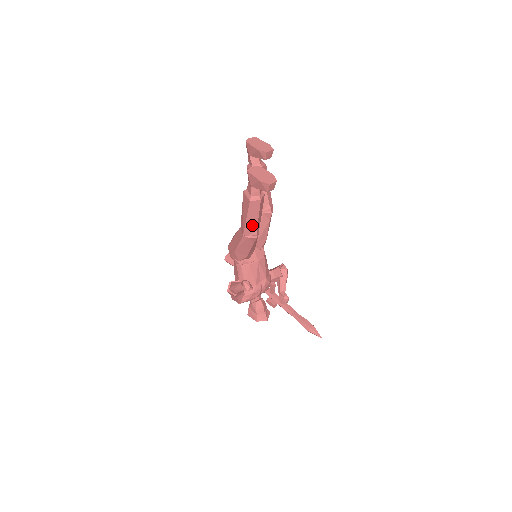
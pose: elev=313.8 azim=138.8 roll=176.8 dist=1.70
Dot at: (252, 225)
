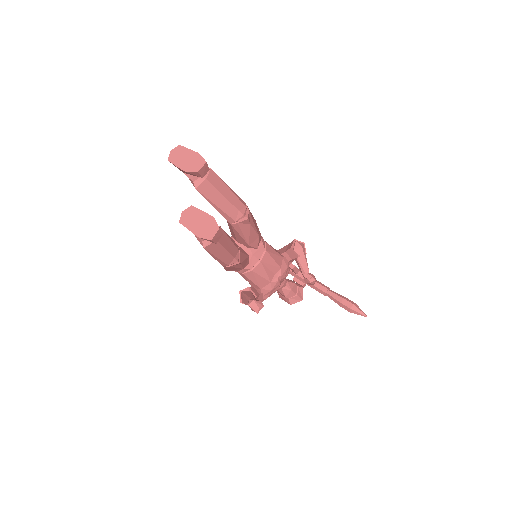
Dot at: (225, 258)
